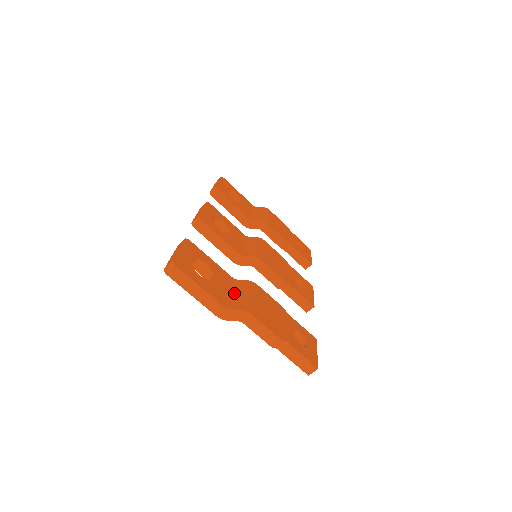
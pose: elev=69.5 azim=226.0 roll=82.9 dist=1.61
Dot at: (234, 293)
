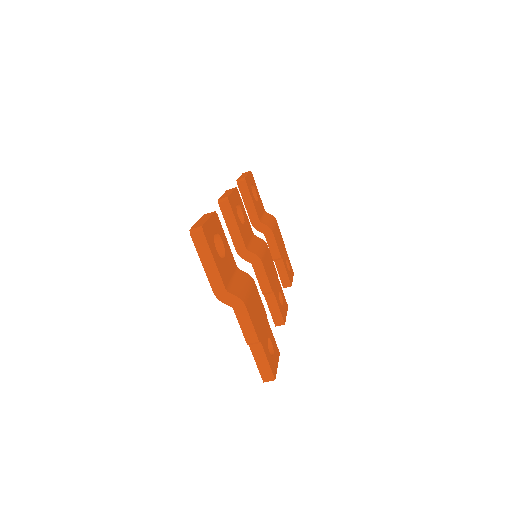
Dot at: (235, 280)
